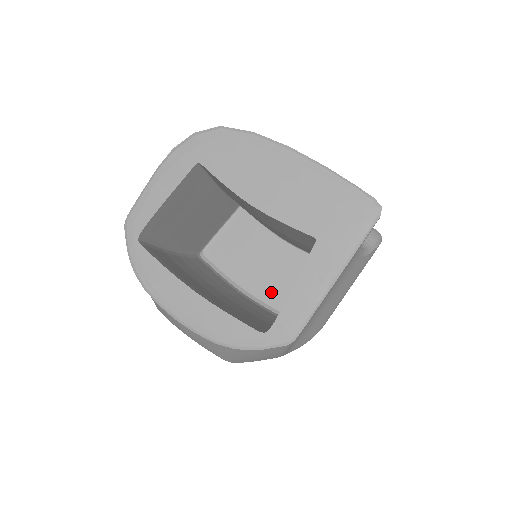
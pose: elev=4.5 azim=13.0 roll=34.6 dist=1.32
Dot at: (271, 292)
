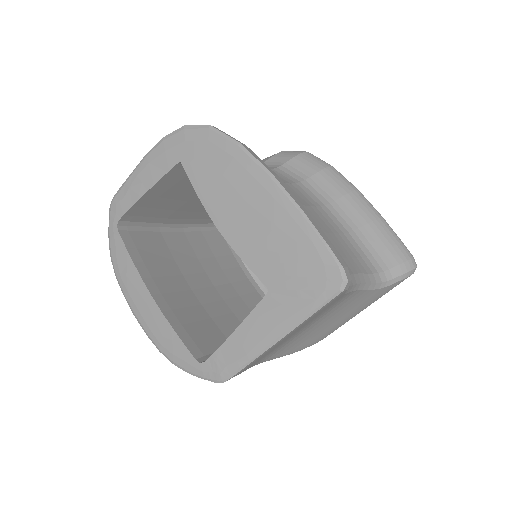
Dot at: occluded
